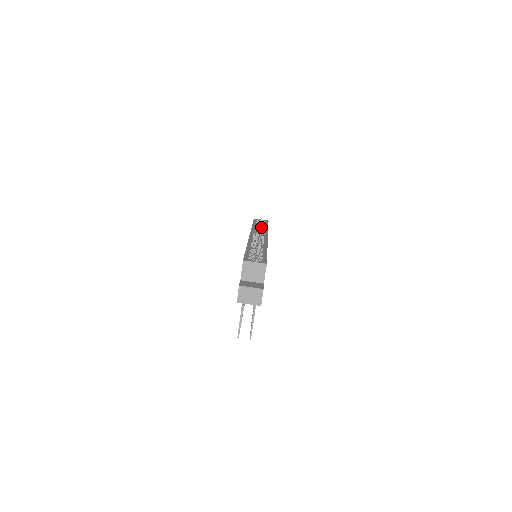
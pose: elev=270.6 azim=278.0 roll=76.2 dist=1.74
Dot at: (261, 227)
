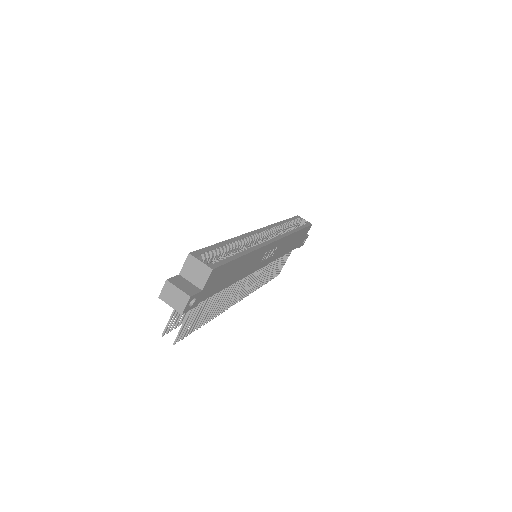
Dot at: occluded
